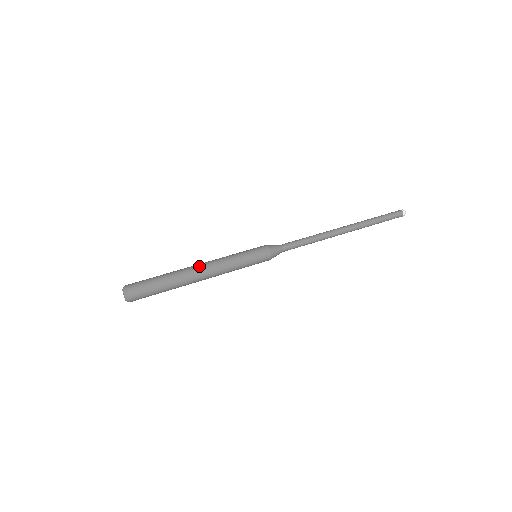
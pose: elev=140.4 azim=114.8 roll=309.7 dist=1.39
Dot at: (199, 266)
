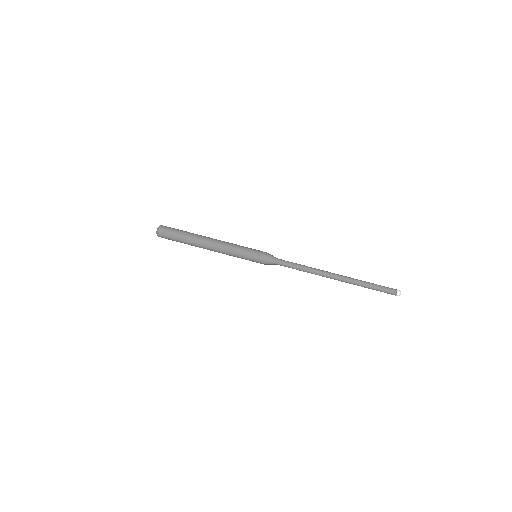
Dot at: occluded
